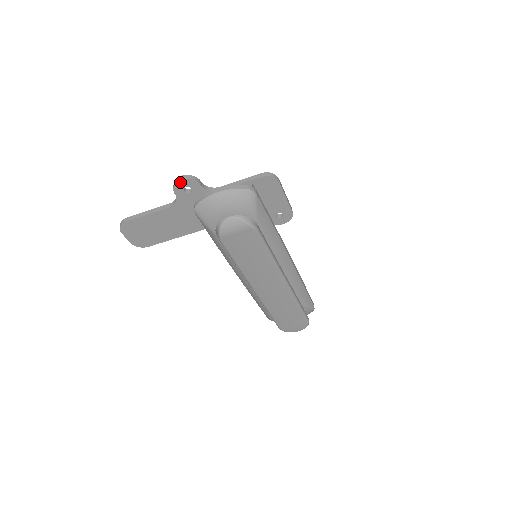
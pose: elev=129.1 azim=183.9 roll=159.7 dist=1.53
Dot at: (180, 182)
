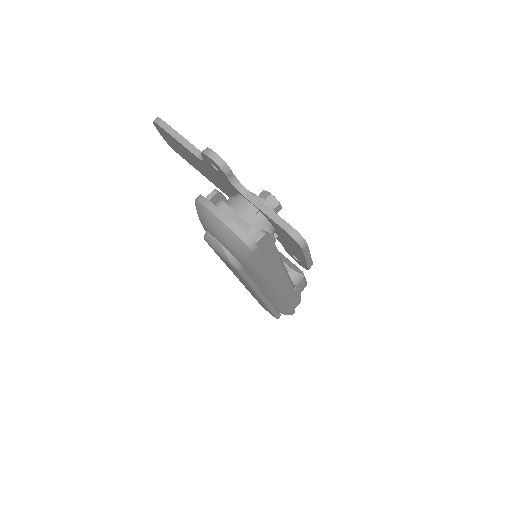
Dot at: (208, 157)
